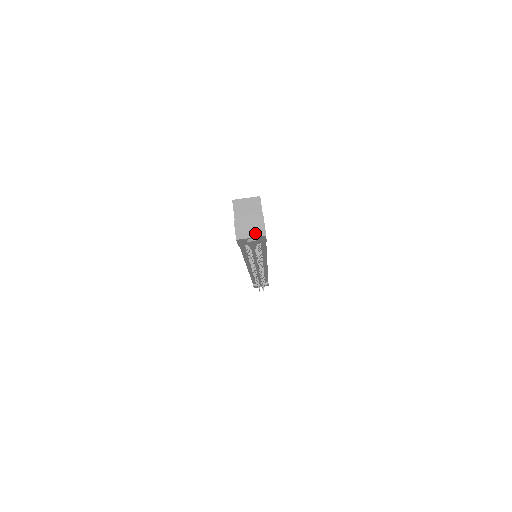
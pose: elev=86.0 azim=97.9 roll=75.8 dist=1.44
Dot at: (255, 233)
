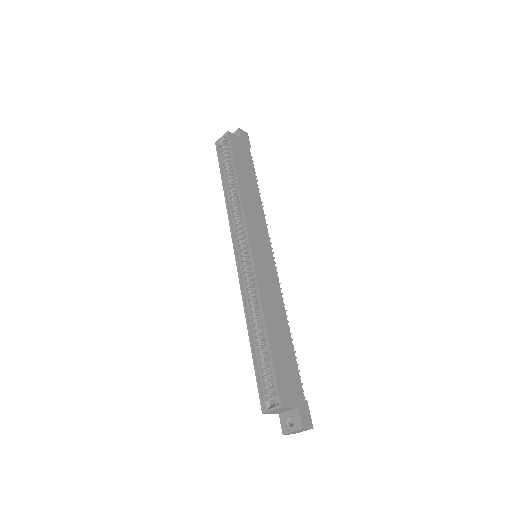
Dot at: occluded
